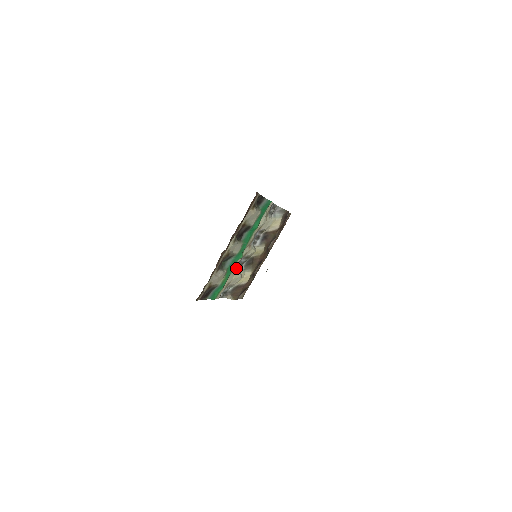
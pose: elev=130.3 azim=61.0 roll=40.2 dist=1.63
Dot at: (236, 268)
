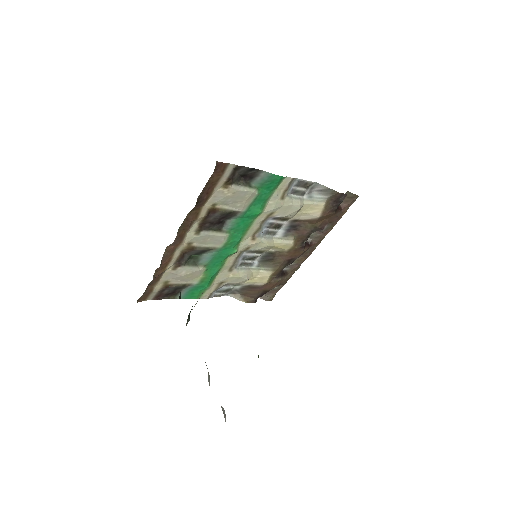
Dot at: (233, 264)
